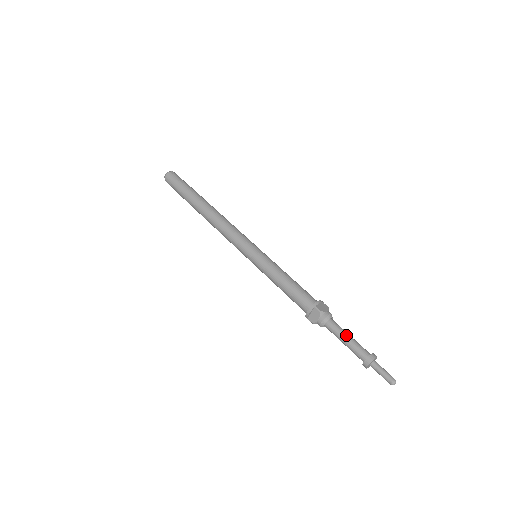
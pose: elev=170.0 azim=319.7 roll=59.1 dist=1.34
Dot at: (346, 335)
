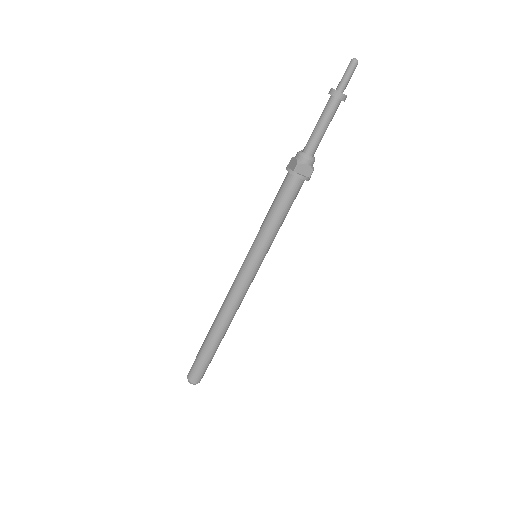
Dot at: (316, 127)
